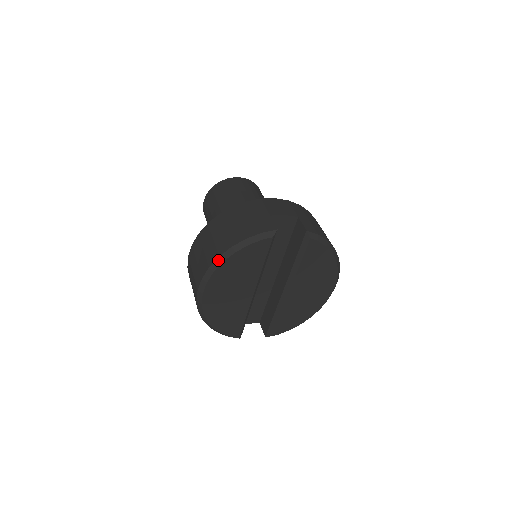
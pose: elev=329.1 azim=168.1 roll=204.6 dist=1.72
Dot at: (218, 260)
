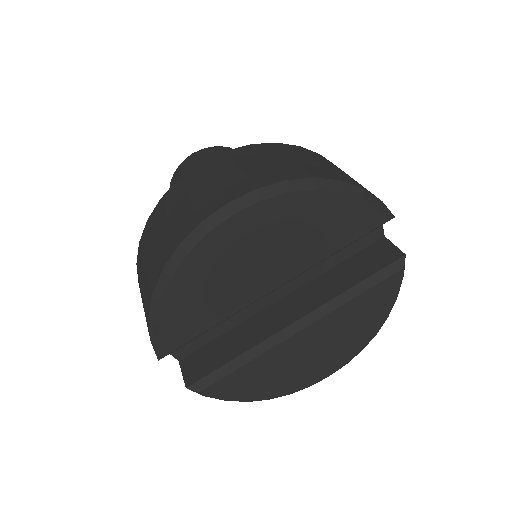
Dot at: (310, 181)
